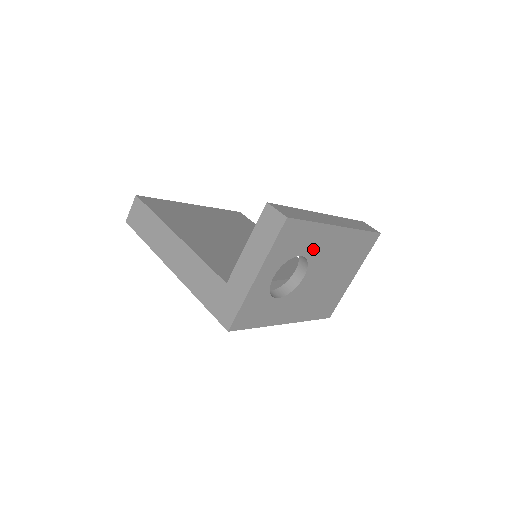
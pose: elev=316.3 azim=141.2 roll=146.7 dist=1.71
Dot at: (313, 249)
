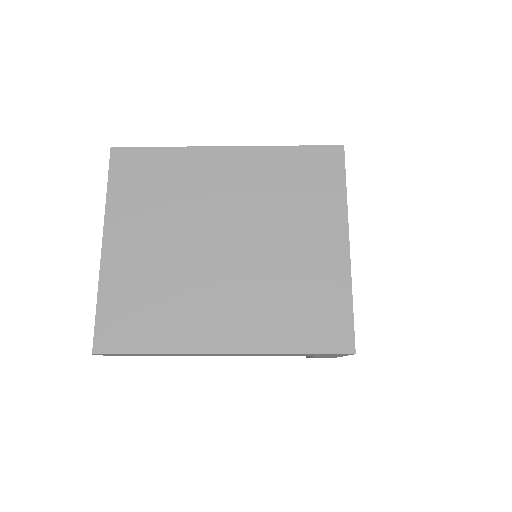
Dot at: occluded
